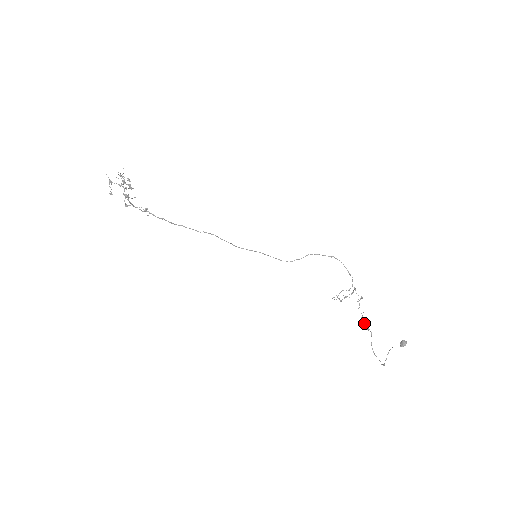
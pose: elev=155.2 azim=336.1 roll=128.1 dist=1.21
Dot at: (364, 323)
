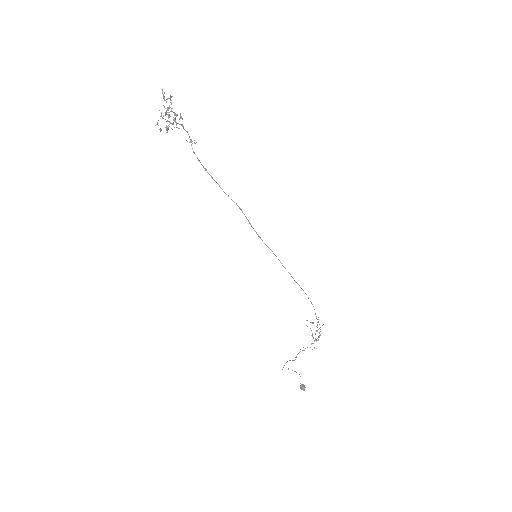
Dot at: (298, 353)
